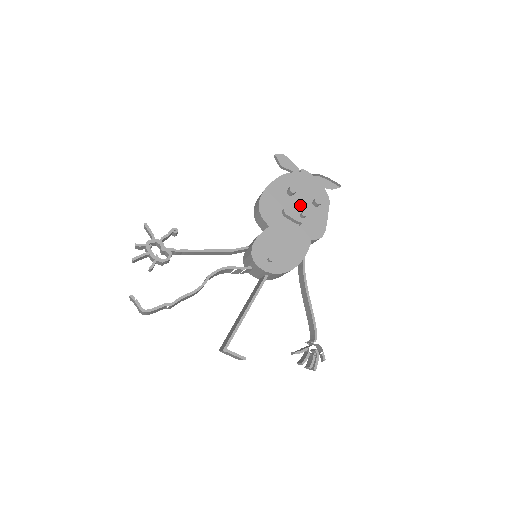
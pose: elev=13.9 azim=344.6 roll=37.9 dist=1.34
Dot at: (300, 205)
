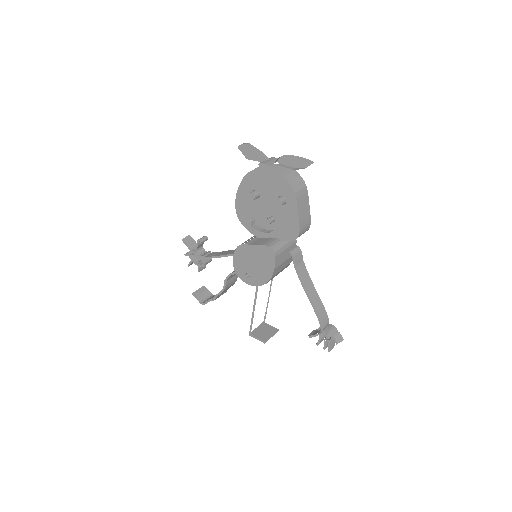
Dot at: (269, 206)
